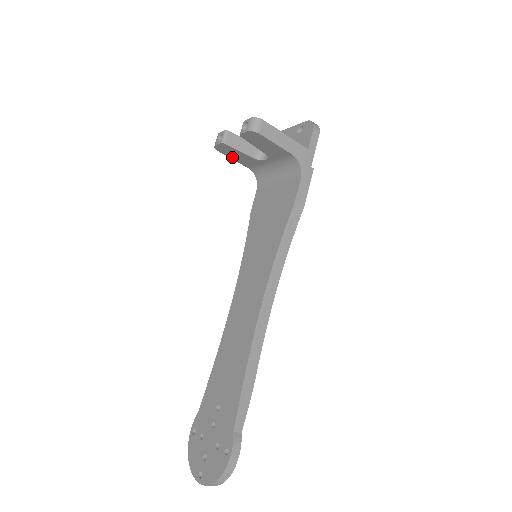
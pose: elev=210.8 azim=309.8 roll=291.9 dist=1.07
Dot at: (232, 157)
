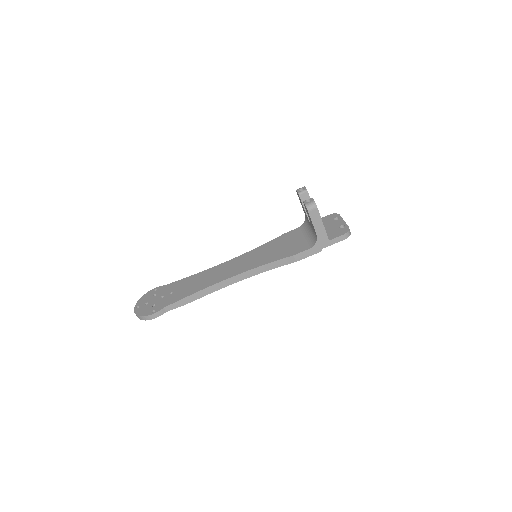
Dot at: occluded
